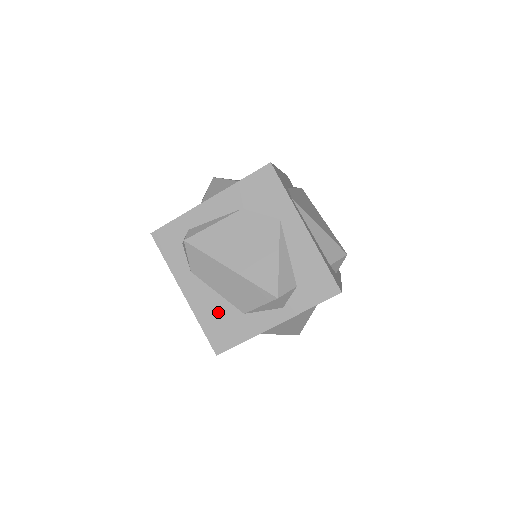
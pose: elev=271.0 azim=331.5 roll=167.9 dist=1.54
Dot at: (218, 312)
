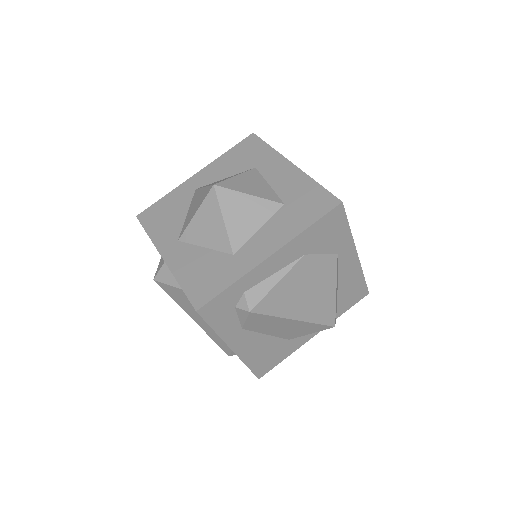
Dot at: (265, 349)
